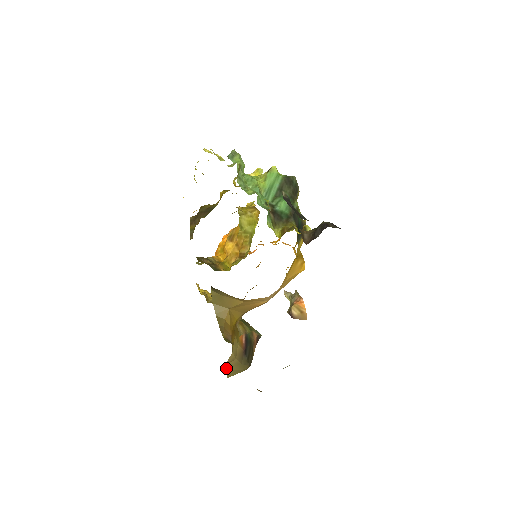
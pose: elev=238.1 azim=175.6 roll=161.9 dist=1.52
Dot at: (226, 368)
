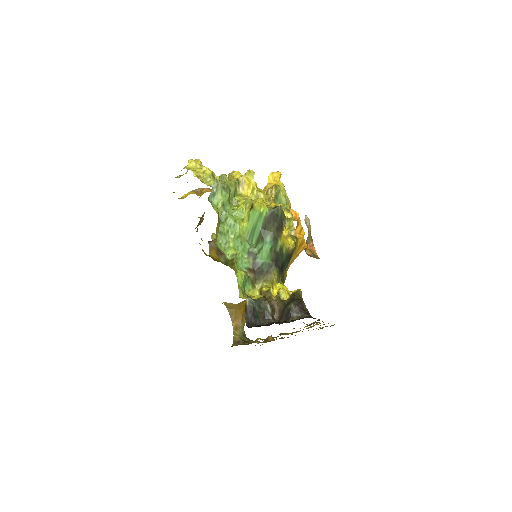
Dot at: occluded
